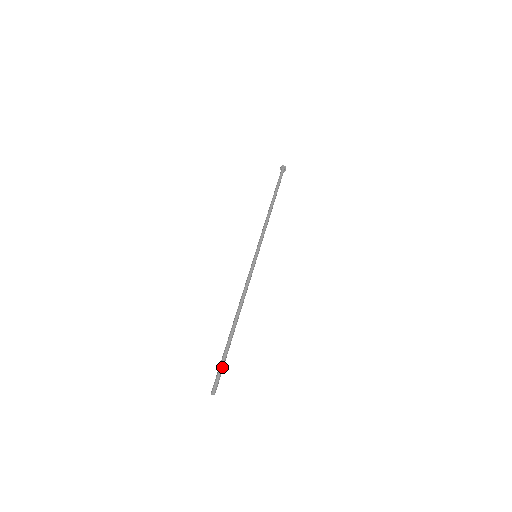
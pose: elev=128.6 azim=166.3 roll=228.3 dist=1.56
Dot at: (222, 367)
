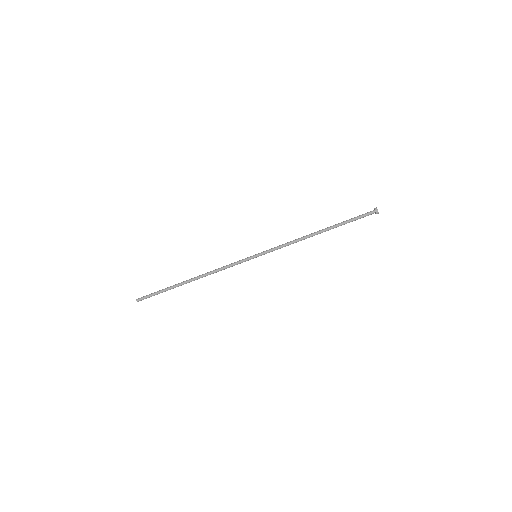
Dot at: occluded
